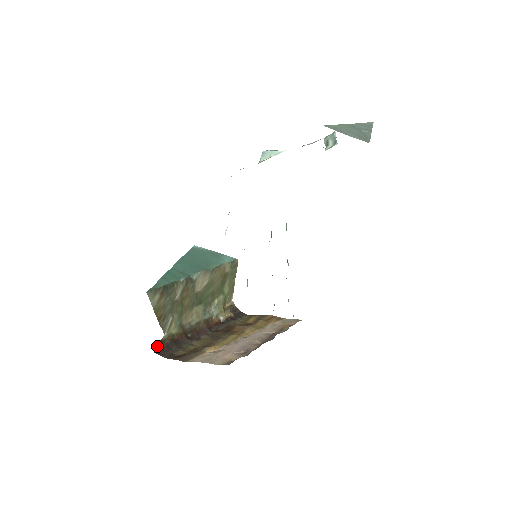
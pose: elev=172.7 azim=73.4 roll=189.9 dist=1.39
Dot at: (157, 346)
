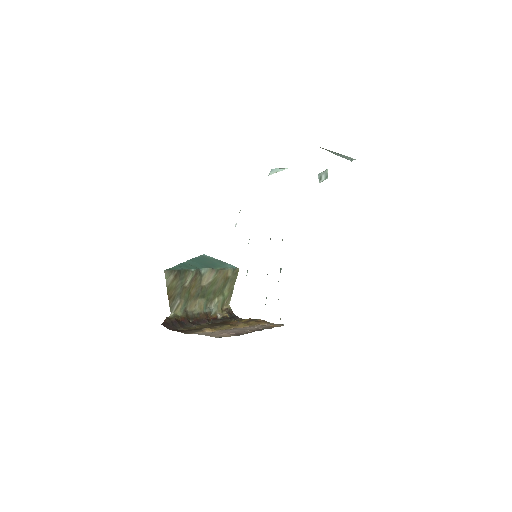
Dot at: (164, 321)
